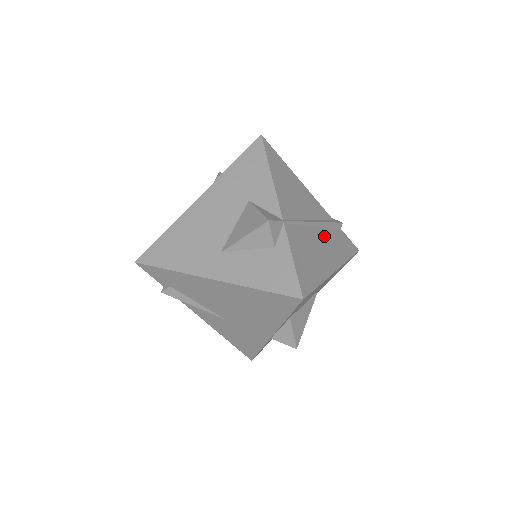
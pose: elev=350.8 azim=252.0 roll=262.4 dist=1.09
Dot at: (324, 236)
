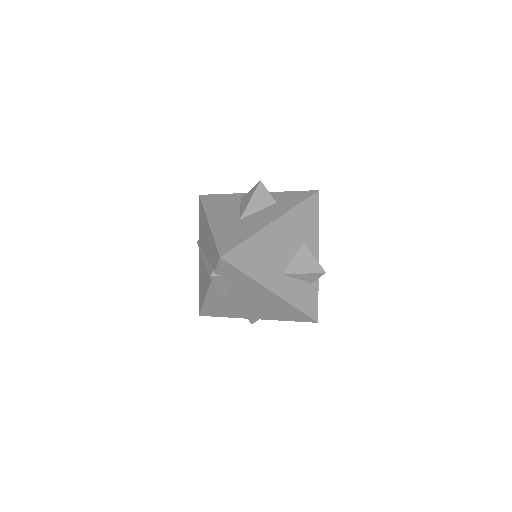
Dot at: occluded
